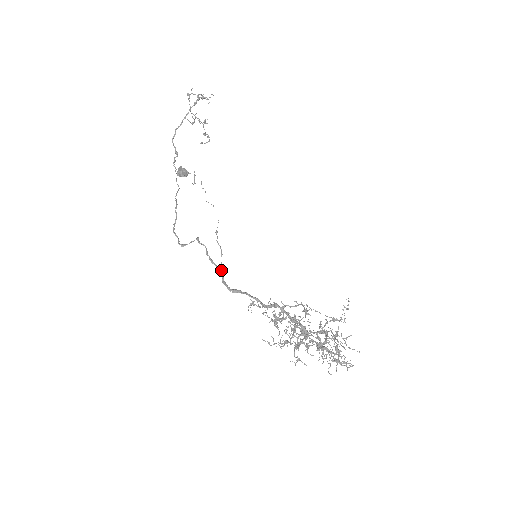
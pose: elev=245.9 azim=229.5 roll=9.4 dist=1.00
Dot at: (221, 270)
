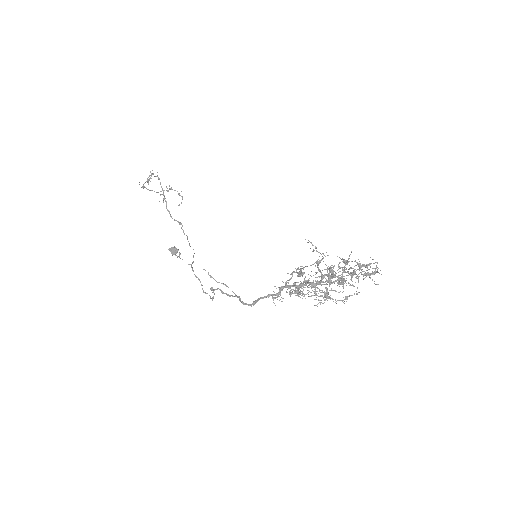
Dot at: occluded
